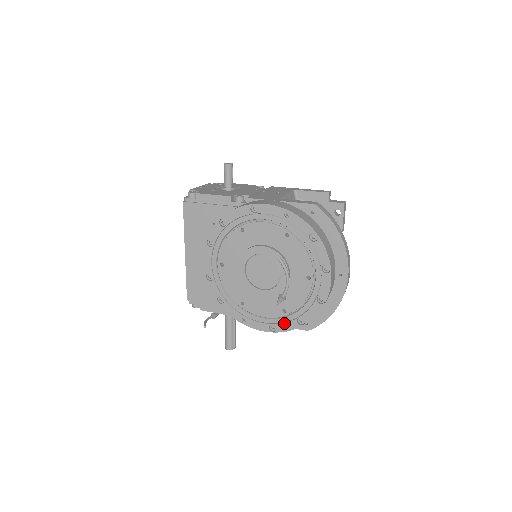
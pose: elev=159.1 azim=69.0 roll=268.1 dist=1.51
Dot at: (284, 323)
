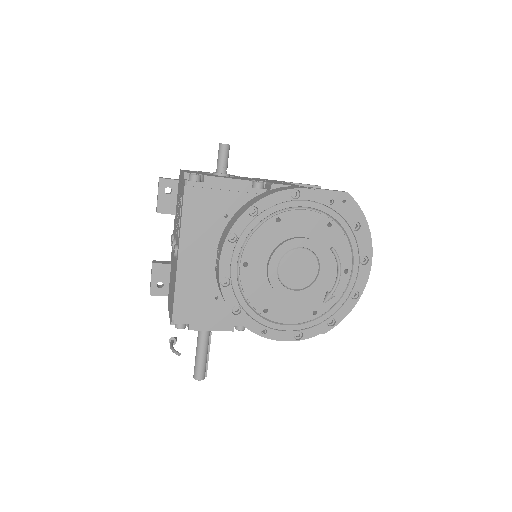
Dot at: (312, 327)
